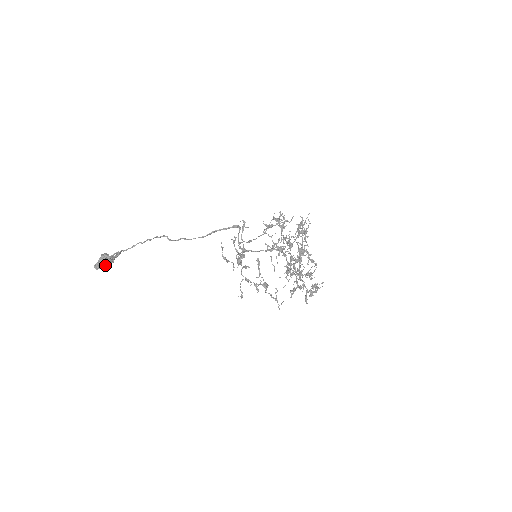
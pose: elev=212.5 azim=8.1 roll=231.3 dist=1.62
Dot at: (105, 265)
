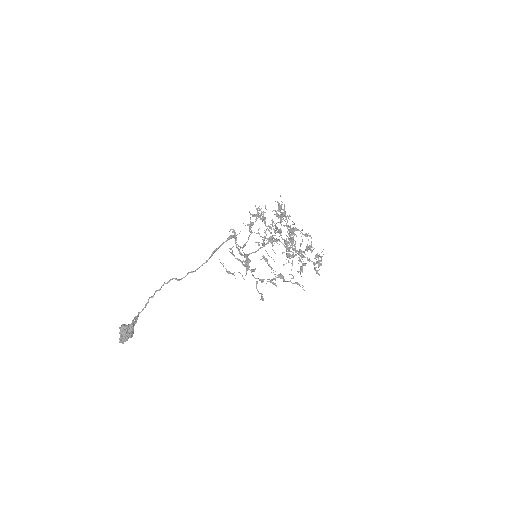
Dot at: occluded
